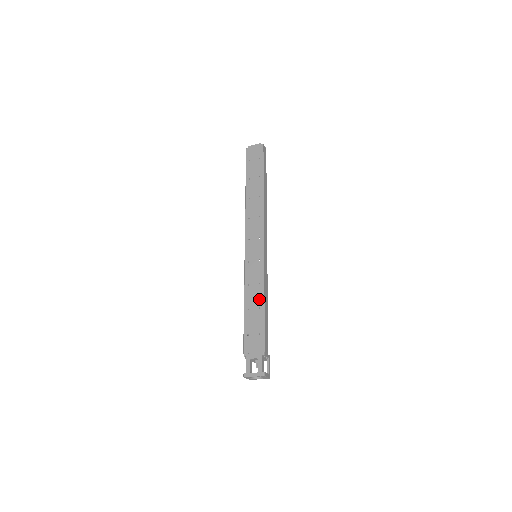
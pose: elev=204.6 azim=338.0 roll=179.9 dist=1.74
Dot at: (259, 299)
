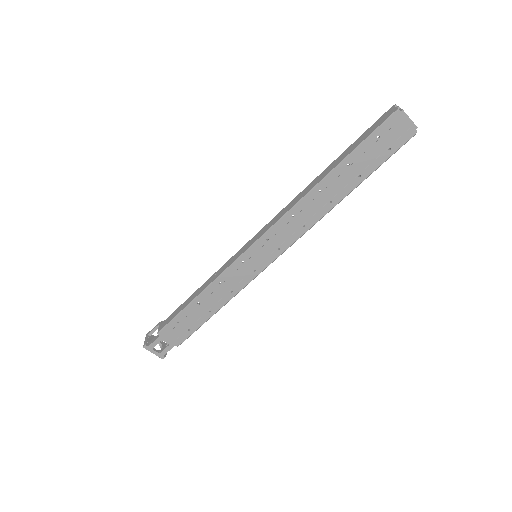
Dot at: (217, 304)
